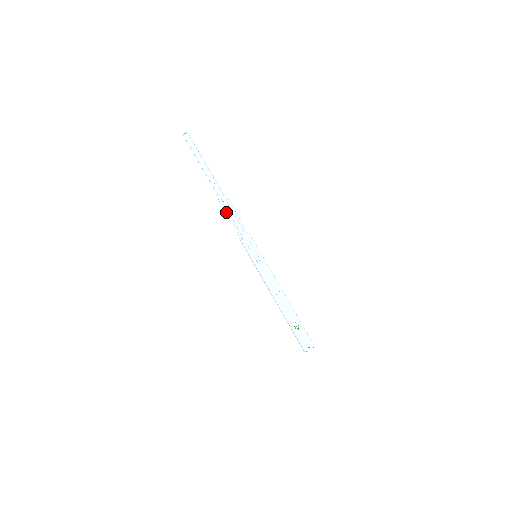
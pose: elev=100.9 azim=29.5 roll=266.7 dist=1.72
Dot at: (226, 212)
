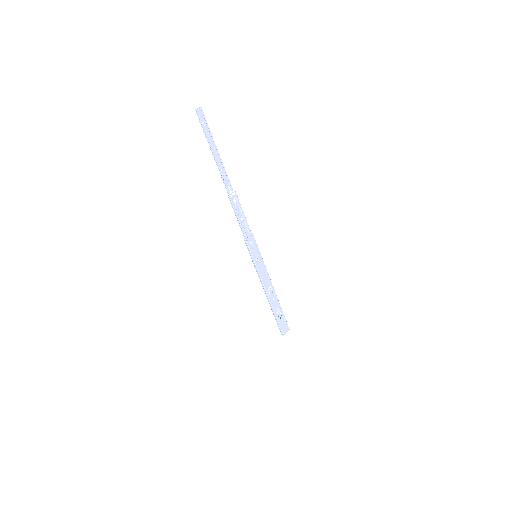
Dot at: (235, 211)
